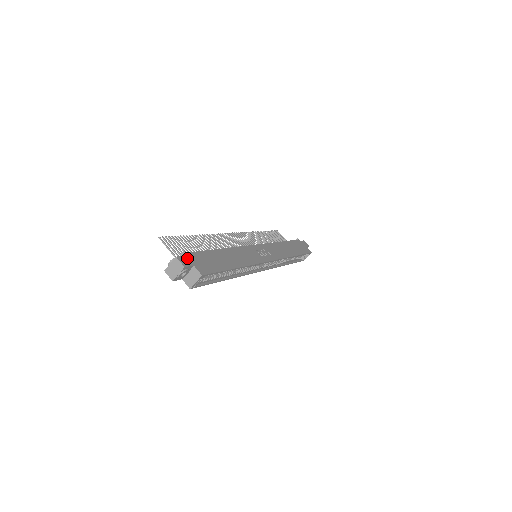
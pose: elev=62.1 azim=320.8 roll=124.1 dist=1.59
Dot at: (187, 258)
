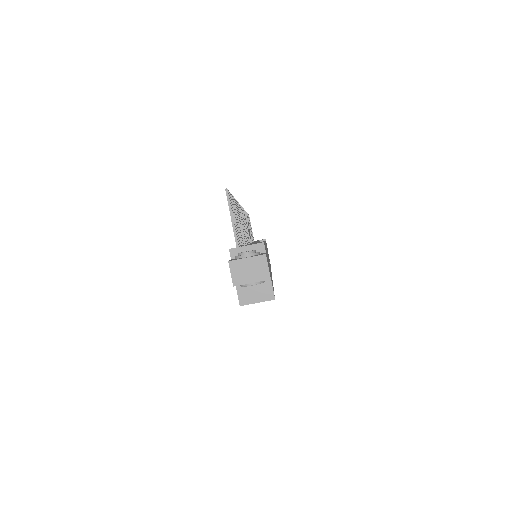
Dot at: occluded
